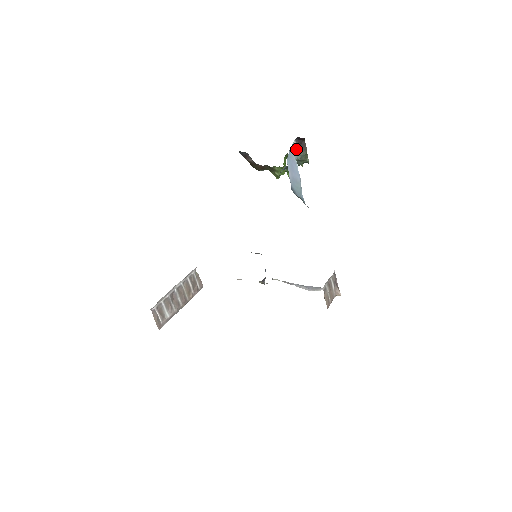
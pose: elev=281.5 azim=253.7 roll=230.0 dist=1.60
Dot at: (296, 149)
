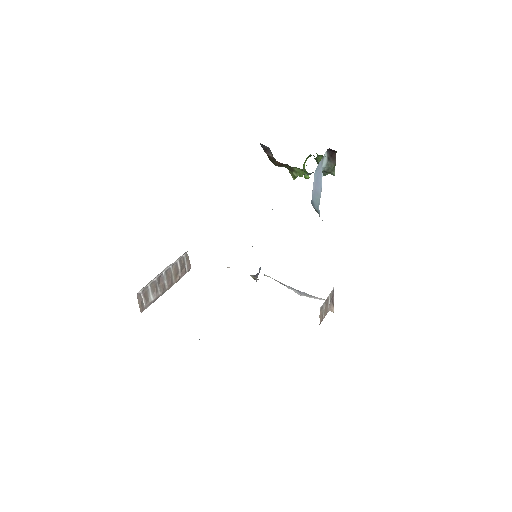
Dot at: (325, 160)
